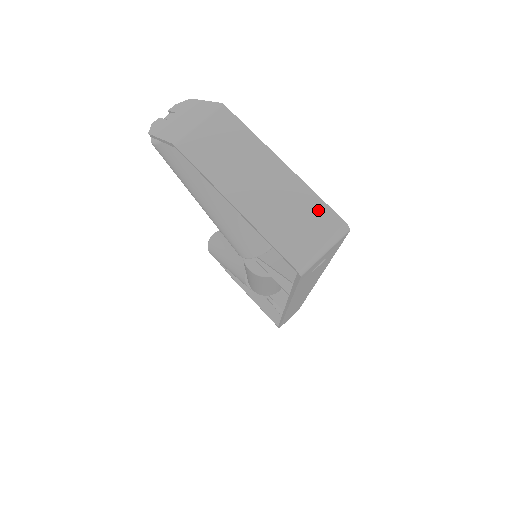
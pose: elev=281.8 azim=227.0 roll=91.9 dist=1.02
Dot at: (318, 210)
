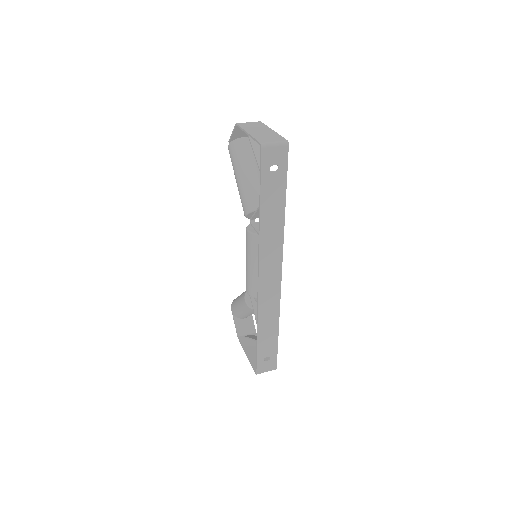
Dot at: (279, 137)
